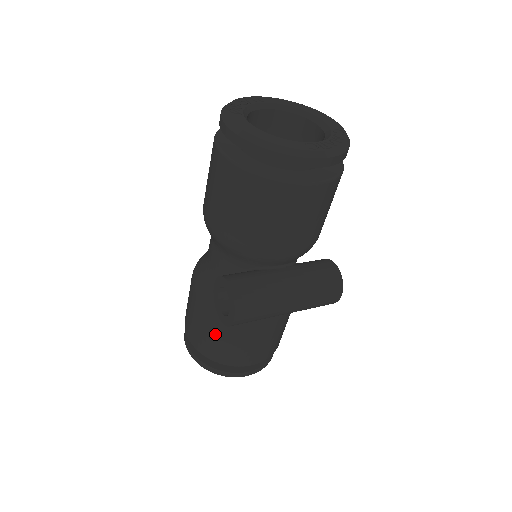
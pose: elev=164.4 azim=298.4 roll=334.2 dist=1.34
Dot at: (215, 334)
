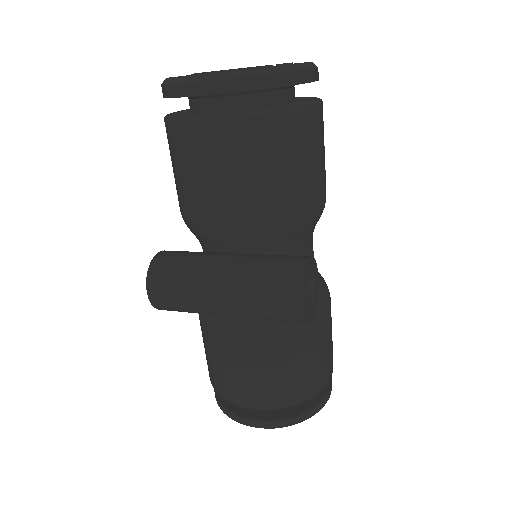
Dot at: (205, 345)
